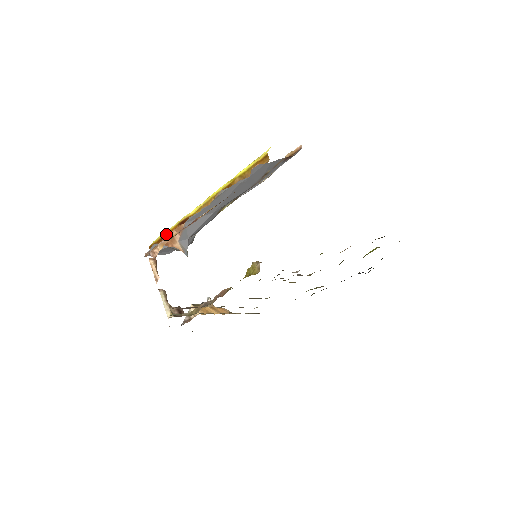
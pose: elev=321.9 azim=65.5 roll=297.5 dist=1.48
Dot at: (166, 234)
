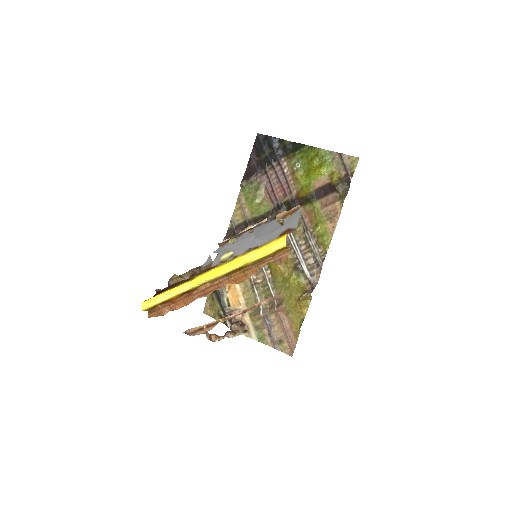
Dot at: (164, 302)
